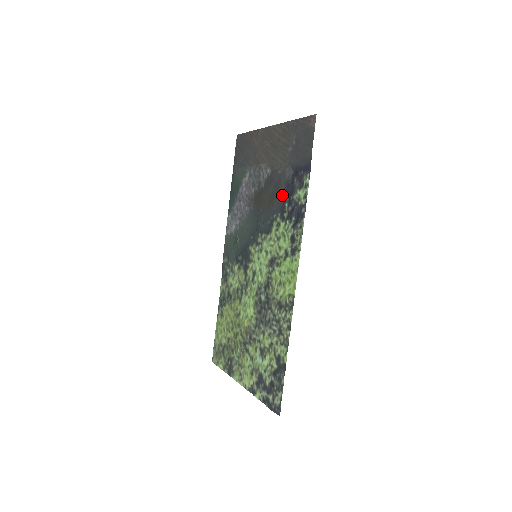
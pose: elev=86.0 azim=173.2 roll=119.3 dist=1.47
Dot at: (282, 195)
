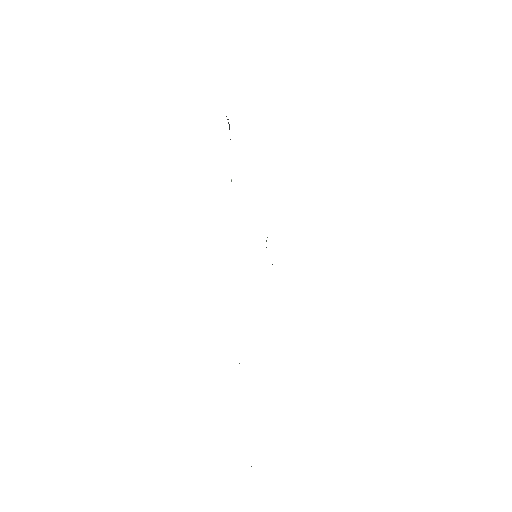
Dot at: occluded
